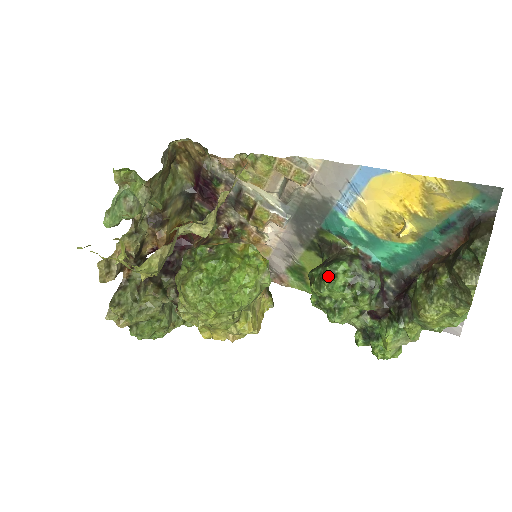
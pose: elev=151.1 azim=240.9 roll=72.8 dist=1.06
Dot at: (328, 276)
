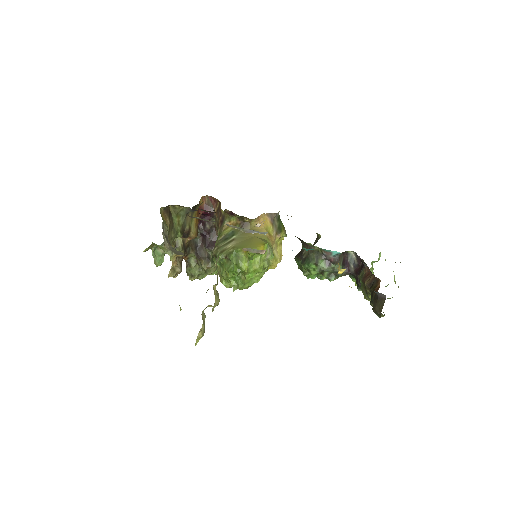
Dot at: (305, 269)
